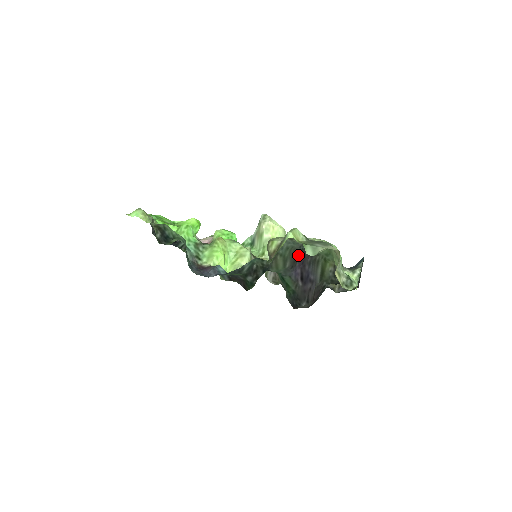
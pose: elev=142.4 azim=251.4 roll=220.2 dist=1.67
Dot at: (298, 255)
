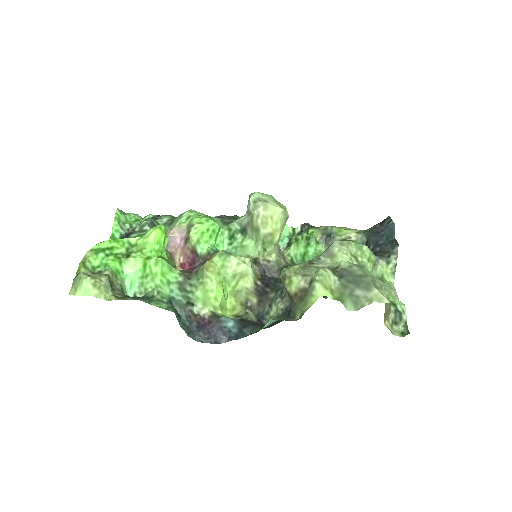
Dot at: occluded
